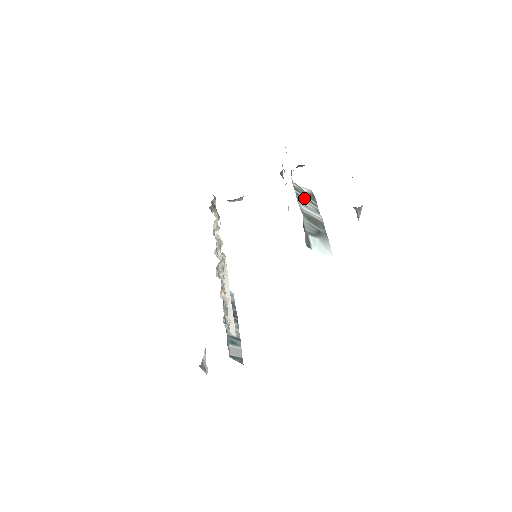
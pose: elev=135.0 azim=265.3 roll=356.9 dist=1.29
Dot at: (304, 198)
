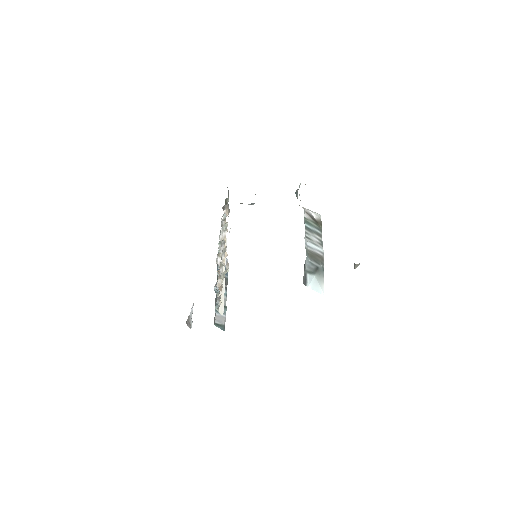
Dot at: (311, 230)
